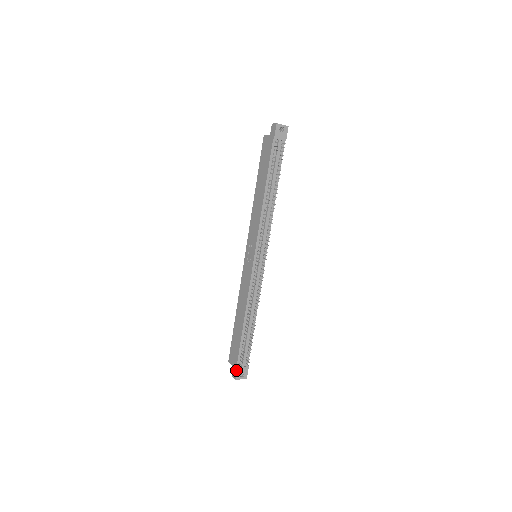
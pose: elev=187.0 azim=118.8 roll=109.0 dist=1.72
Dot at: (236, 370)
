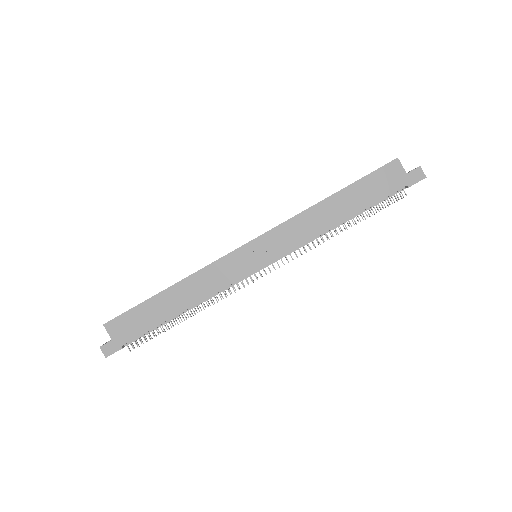
Dot at: (117, 350)
